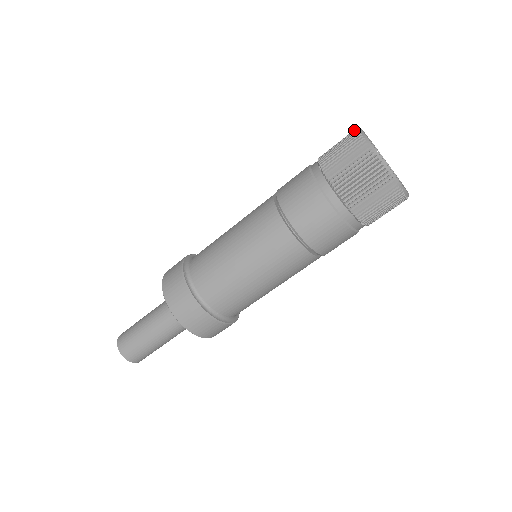
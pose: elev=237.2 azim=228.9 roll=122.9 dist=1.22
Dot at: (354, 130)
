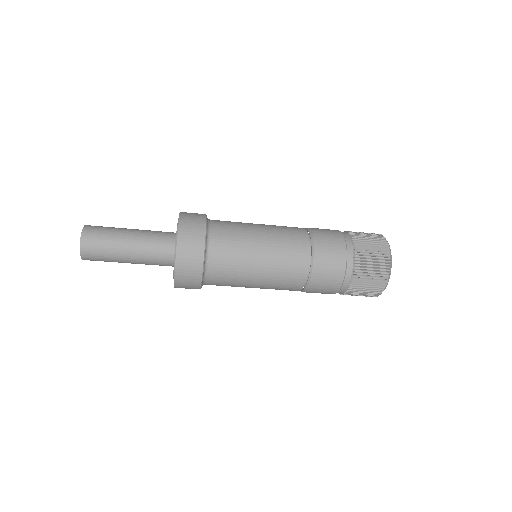
Dot at: (381, 234)
